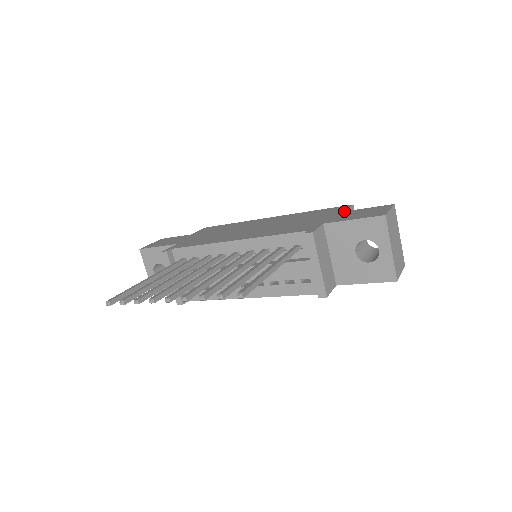
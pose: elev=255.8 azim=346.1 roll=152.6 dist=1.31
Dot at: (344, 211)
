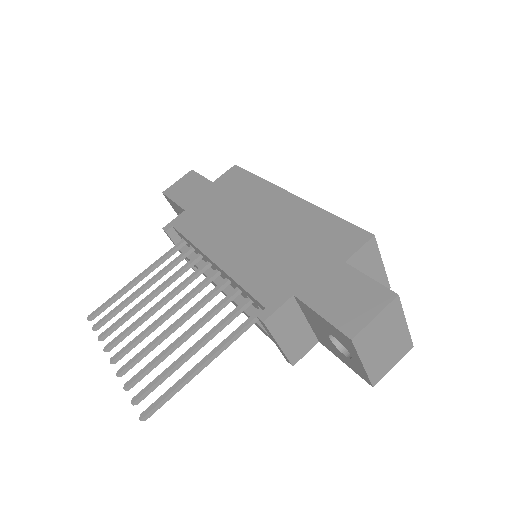
Dot at: (343, 261)
